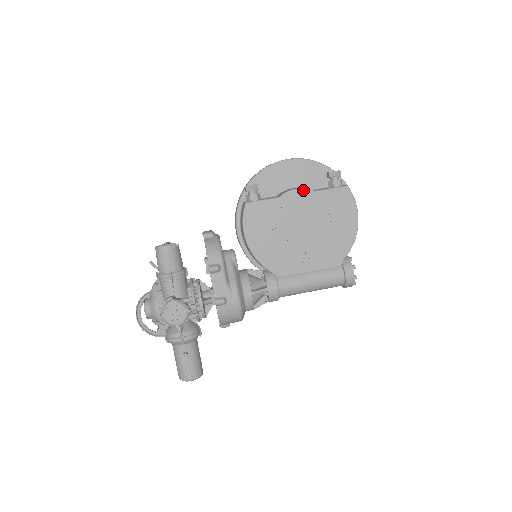
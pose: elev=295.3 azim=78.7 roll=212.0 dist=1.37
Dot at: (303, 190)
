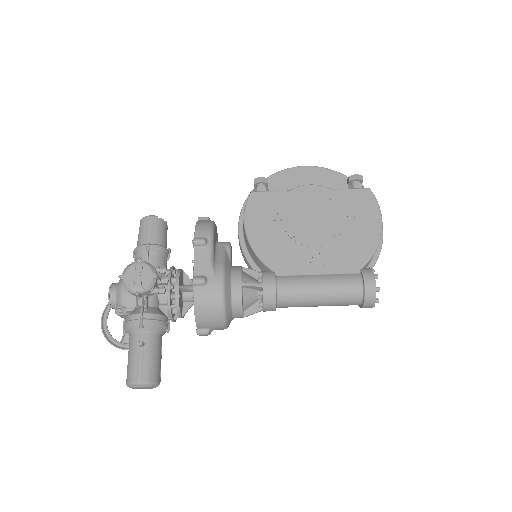
Dot at: (318, 186)
